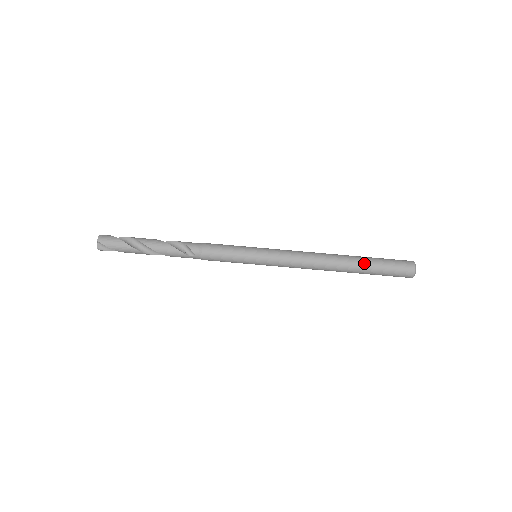
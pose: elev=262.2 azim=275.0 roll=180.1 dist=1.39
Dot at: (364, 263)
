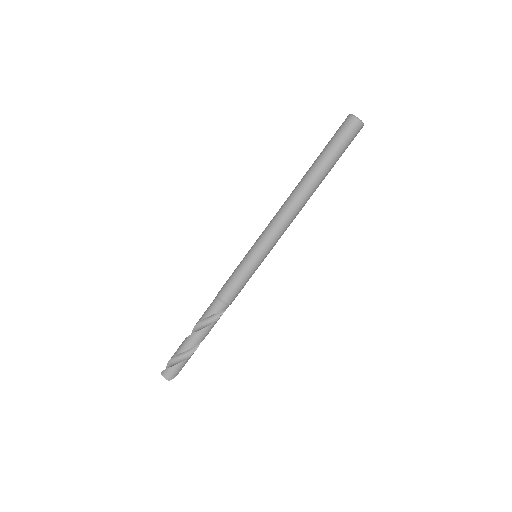
Dot at: (327, 169)
